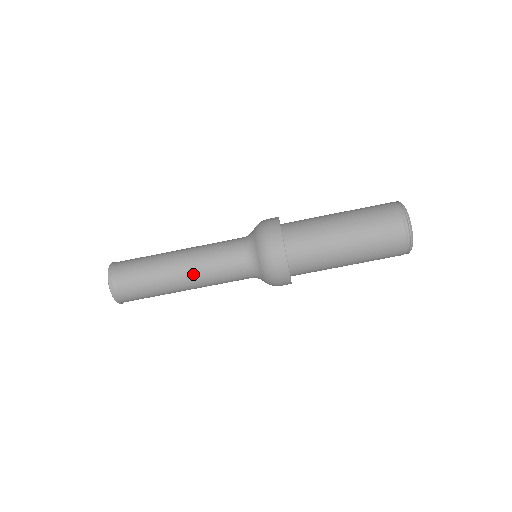
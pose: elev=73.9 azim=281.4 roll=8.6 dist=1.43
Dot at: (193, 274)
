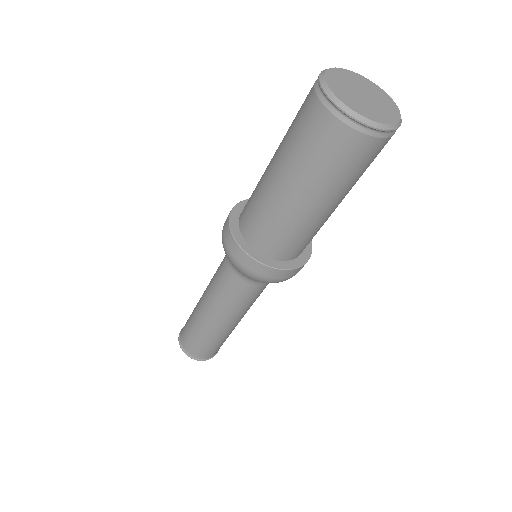
Dot at: (210, 306)
